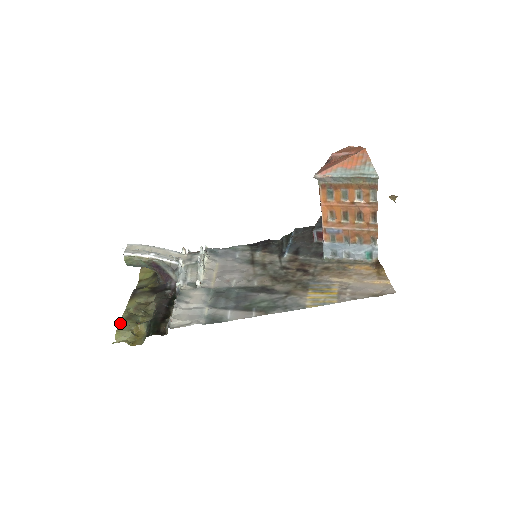
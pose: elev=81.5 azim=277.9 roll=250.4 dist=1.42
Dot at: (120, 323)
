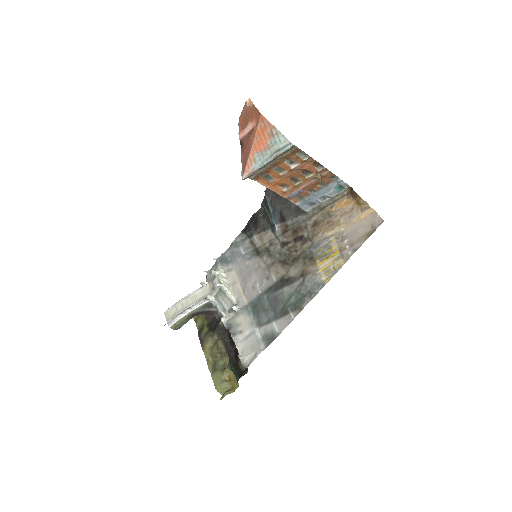
Dot at: (212, 378)
